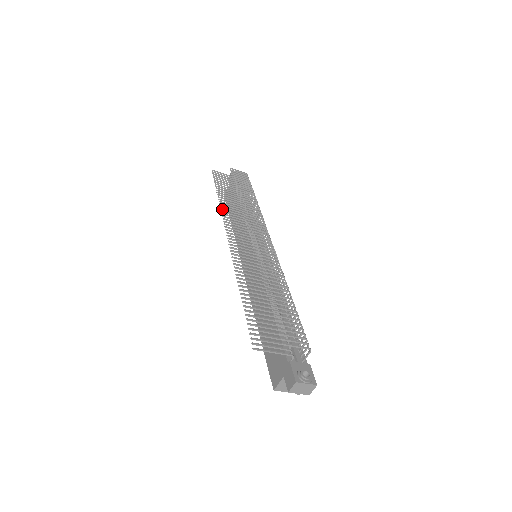
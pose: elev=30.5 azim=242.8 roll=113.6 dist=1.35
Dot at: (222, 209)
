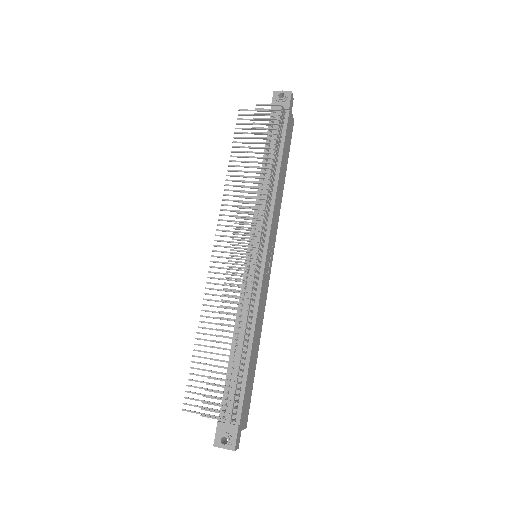
Dot at: (224, 195)
